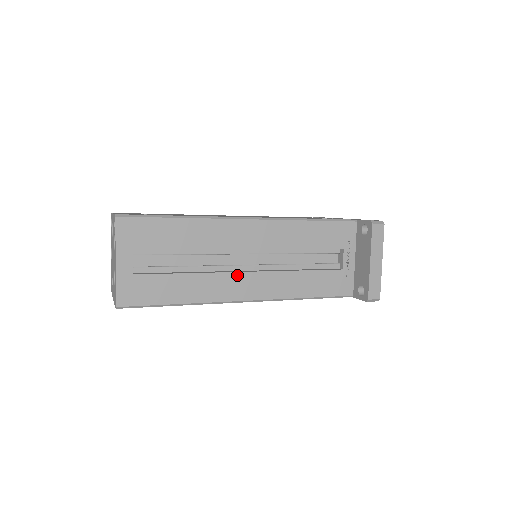
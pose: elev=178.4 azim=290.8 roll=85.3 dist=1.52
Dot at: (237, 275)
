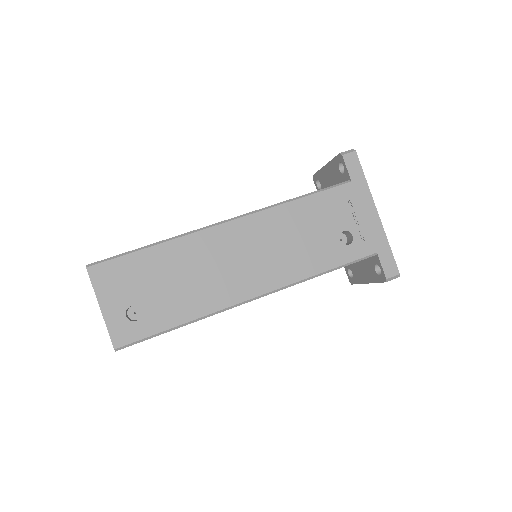
Dot at: occluded
